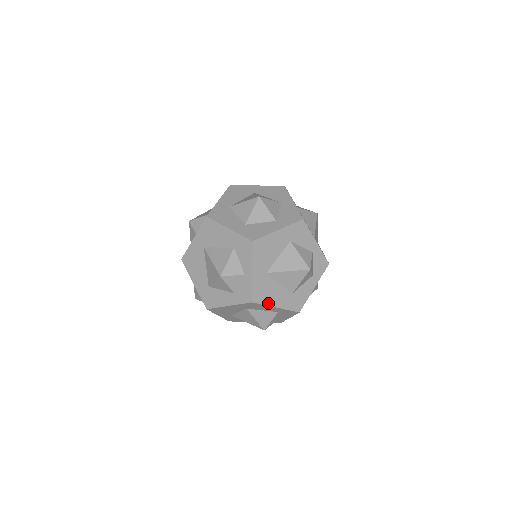
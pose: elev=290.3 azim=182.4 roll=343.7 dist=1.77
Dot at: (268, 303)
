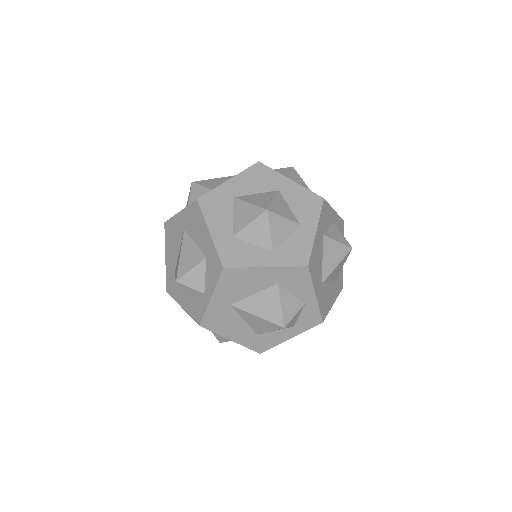
Dot at: (221, 333)
